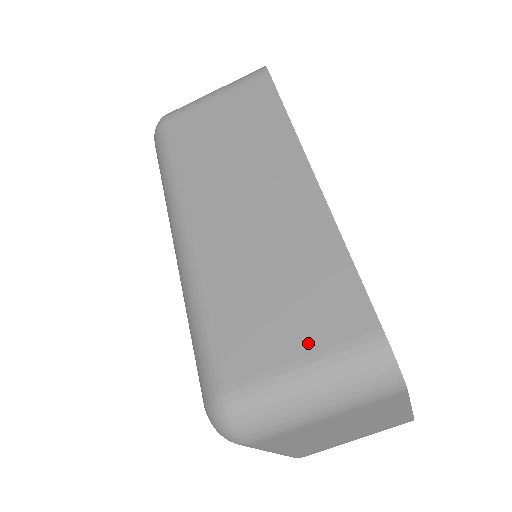
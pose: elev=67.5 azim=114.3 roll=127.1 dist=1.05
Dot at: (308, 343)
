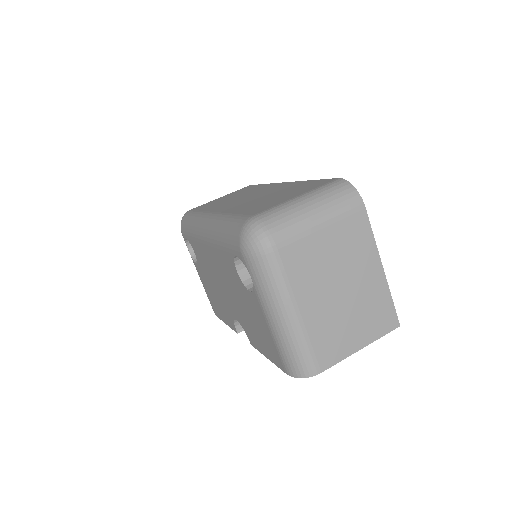
Dot at: (300, 193)
